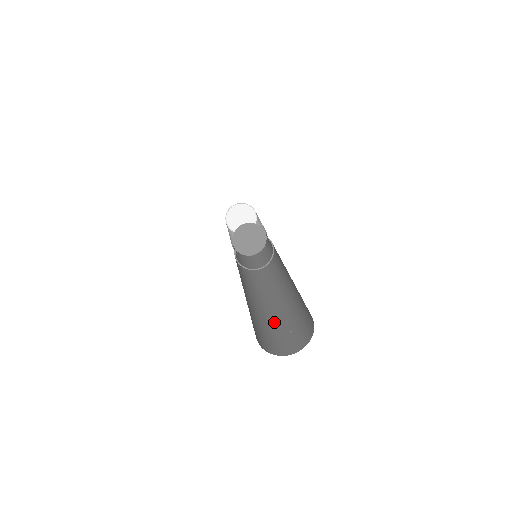
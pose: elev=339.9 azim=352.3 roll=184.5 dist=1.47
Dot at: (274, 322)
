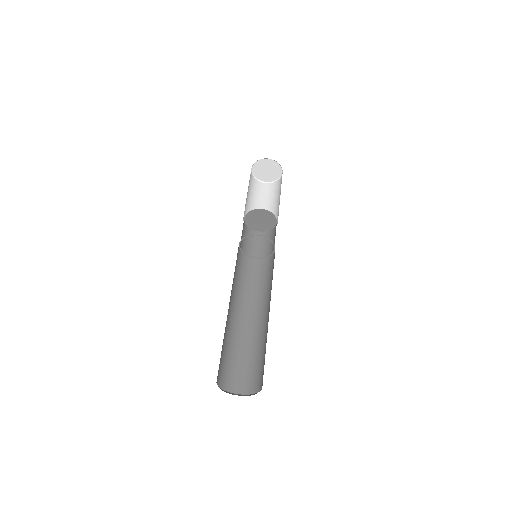
Dot at: (257, 346)
